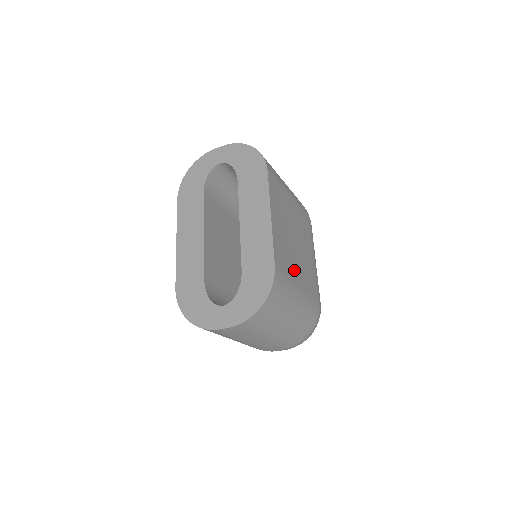
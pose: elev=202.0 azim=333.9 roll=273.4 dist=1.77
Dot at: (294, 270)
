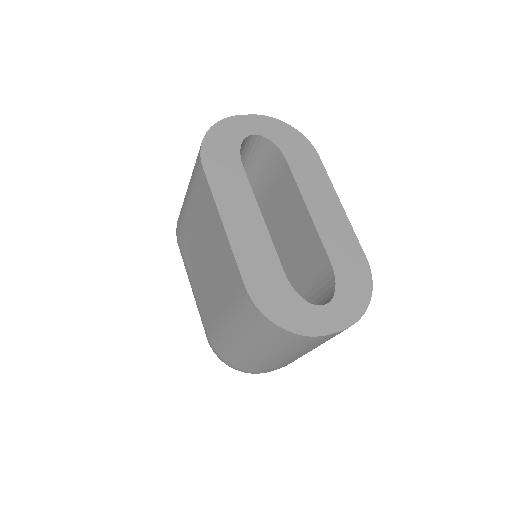
Dot at: occluded
